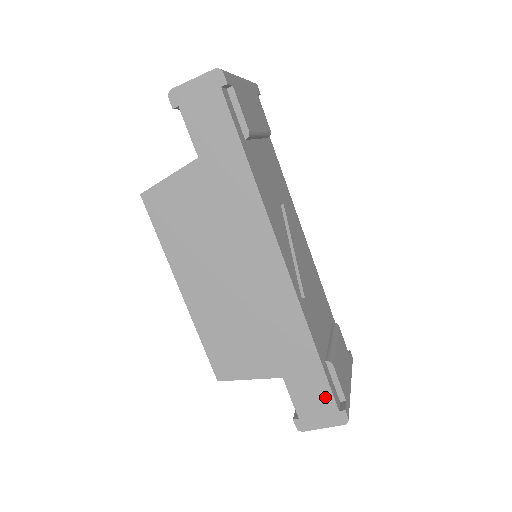
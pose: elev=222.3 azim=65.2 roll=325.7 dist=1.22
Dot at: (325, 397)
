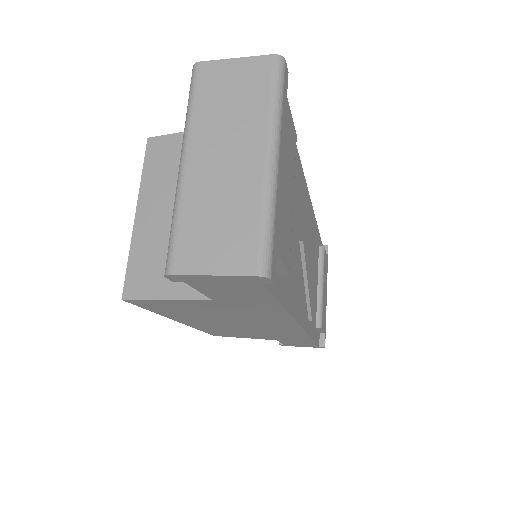
Dot at: occluded
